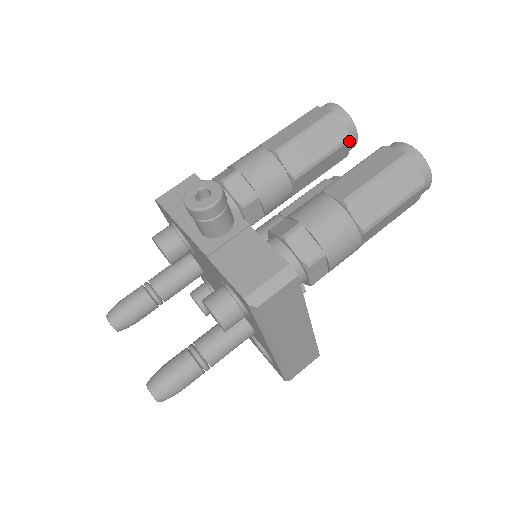
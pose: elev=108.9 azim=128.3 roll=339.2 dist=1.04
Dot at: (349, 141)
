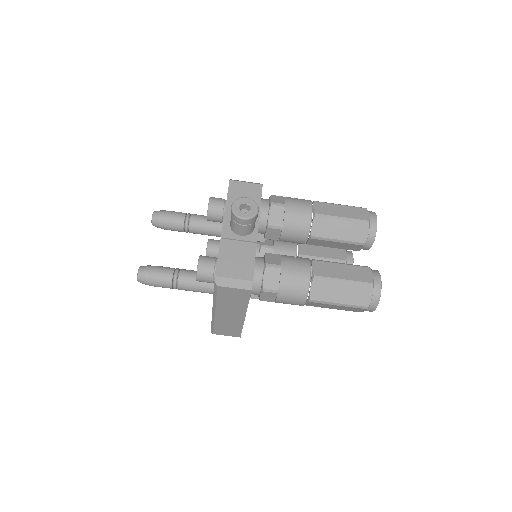
Dot at: (363, 245)
